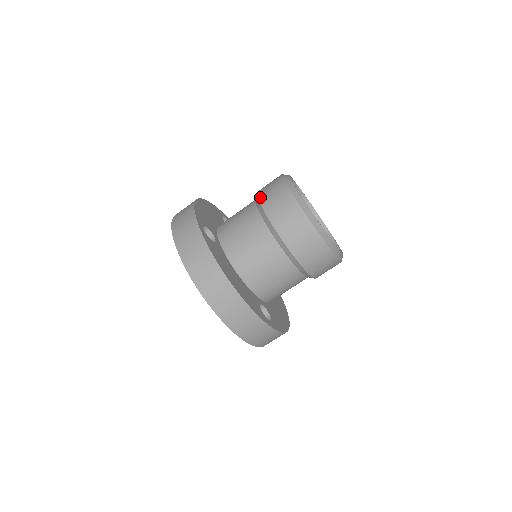
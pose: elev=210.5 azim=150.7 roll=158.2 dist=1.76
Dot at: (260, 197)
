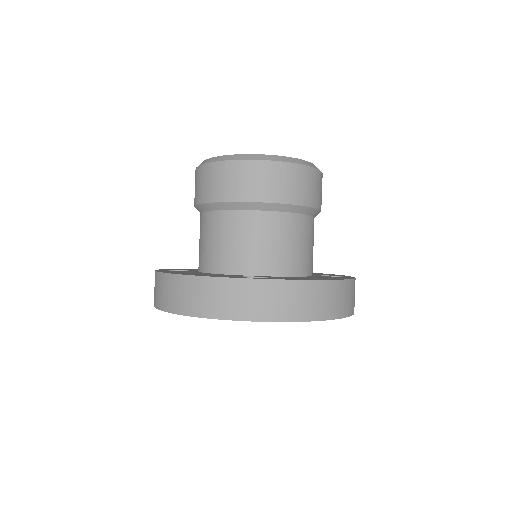
Dot at: occluded
